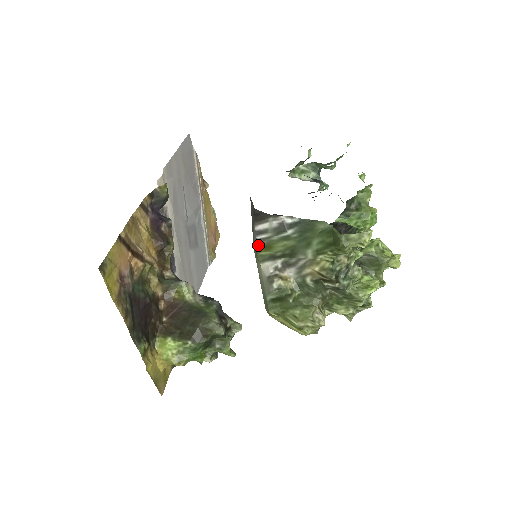
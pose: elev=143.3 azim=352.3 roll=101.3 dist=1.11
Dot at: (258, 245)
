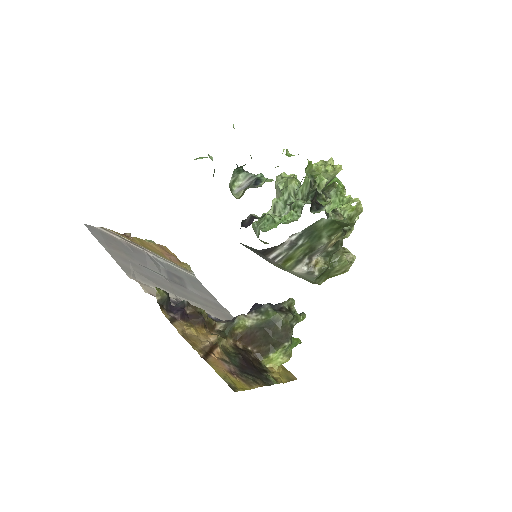
Dot at: (280, 264)
